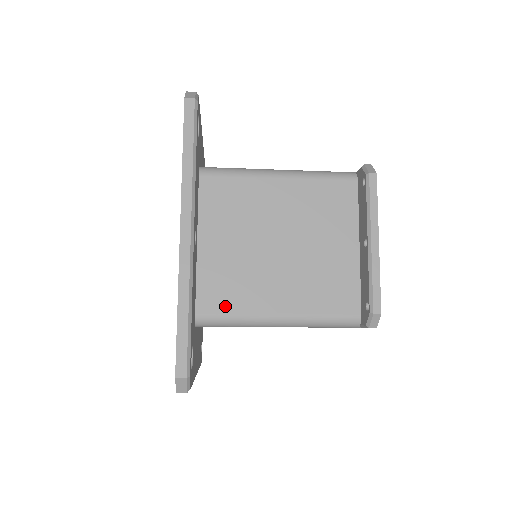
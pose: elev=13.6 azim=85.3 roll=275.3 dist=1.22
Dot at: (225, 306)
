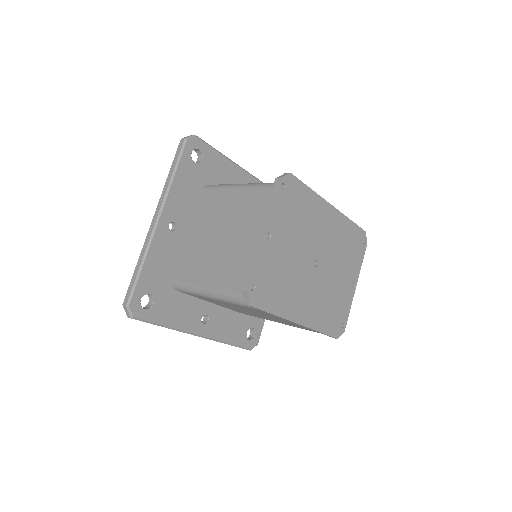
Dot at: (186, 277)
